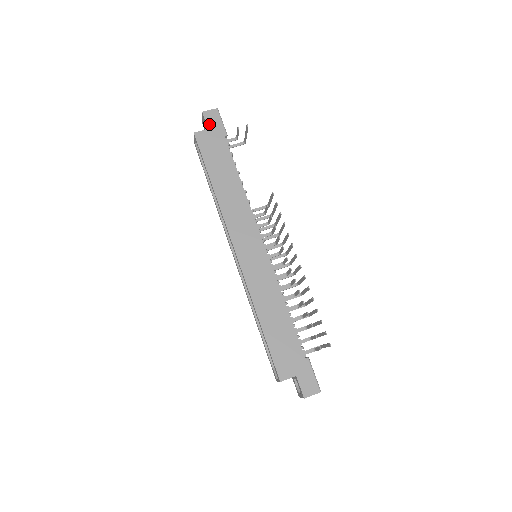
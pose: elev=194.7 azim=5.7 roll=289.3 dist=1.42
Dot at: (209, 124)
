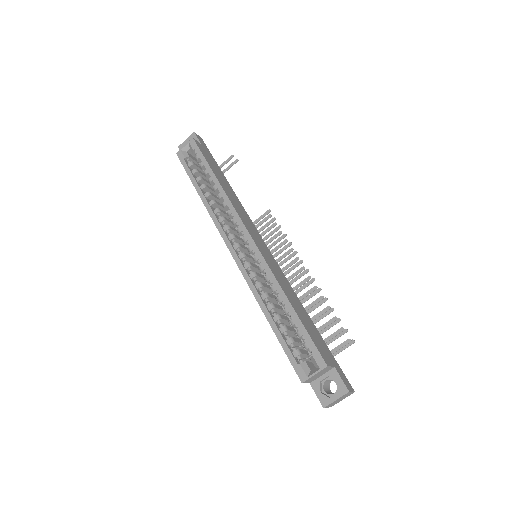
Dot at: (201, 142)
